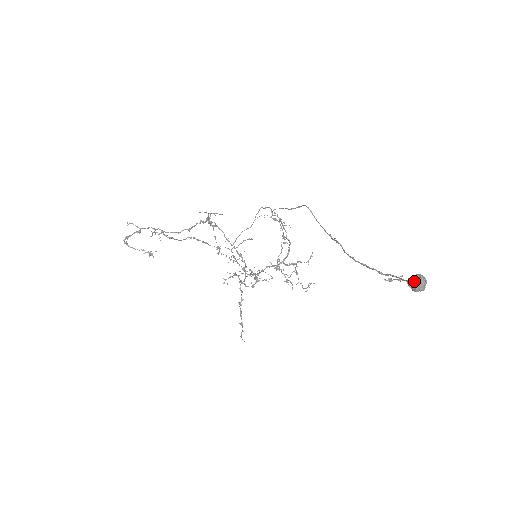
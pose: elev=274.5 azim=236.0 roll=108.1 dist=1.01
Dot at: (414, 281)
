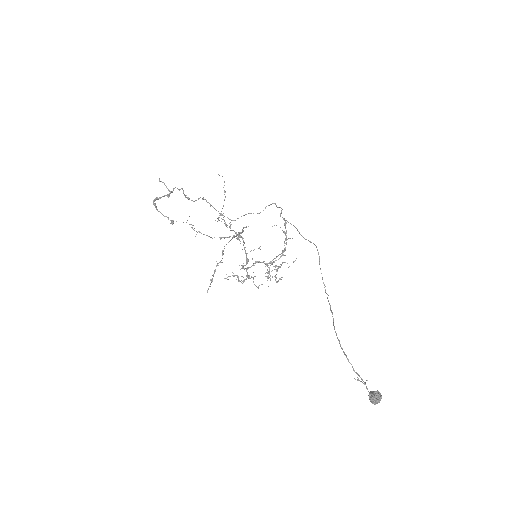
Dot at: (375, 399)
